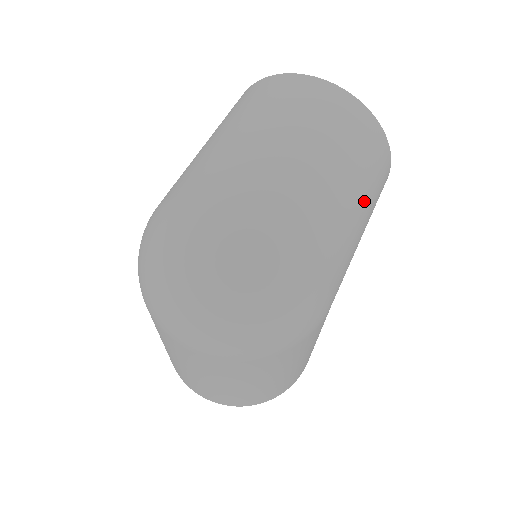
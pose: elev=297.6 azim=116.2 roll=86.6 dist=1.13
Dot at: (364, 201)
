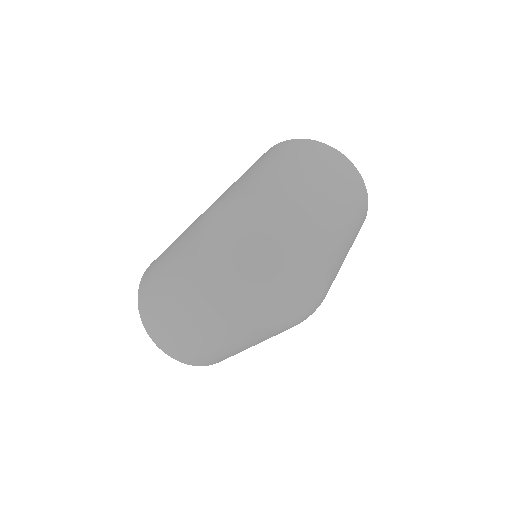
Dot at: occluded
